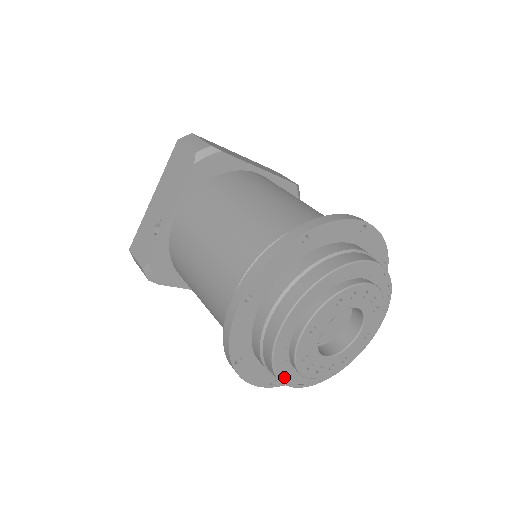
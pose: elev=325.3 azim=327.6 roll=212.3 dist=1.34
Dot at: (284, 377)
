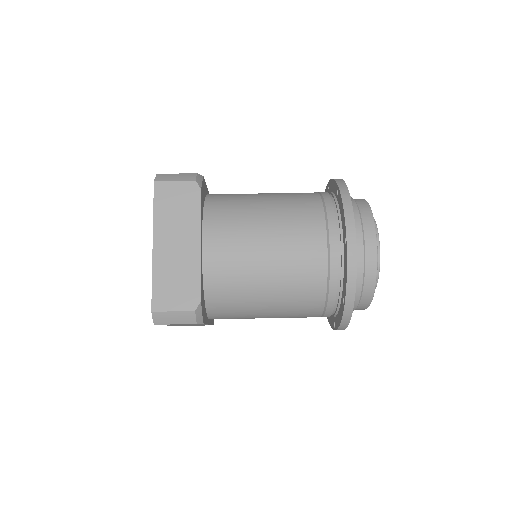
Dot at: occluded
